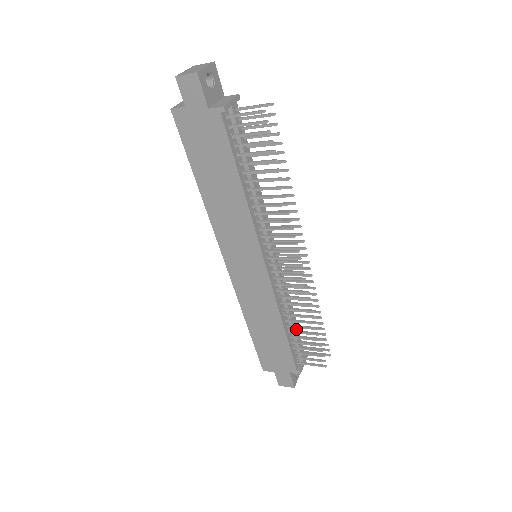
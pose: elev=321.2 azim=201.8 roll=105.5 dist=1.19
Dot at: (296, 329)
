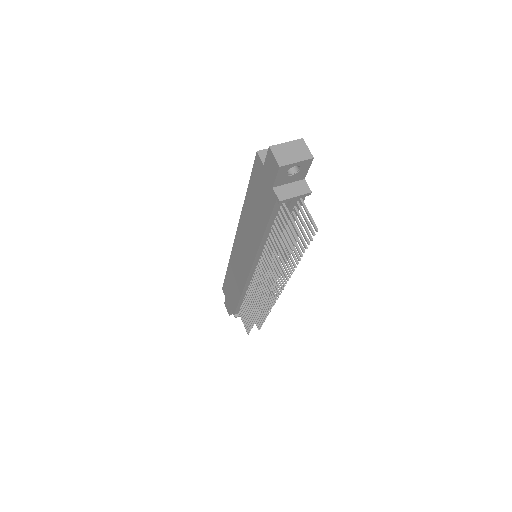
Dot at: occluded
